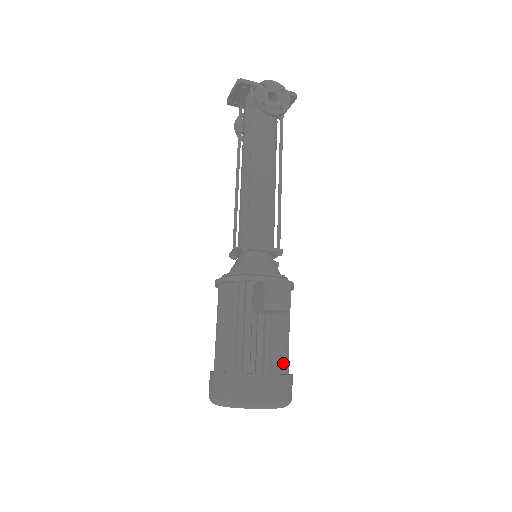
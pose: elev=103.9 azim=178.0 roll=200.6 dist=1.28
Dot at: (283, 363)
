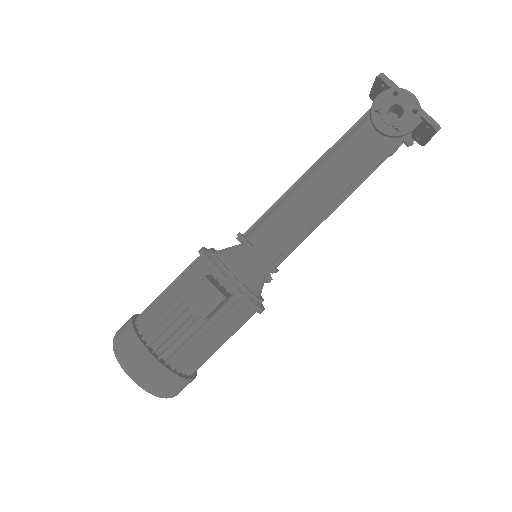
Dot at: (179, 360)
